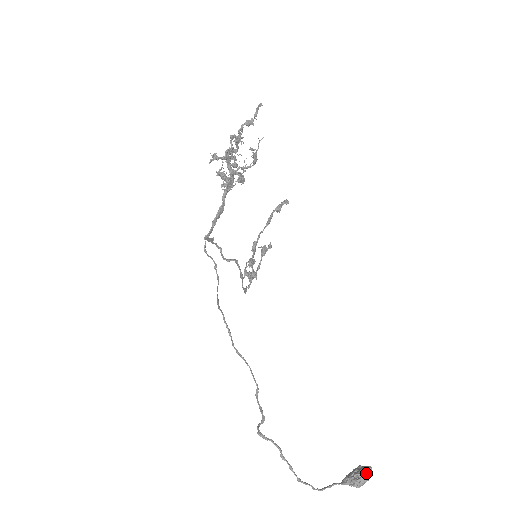
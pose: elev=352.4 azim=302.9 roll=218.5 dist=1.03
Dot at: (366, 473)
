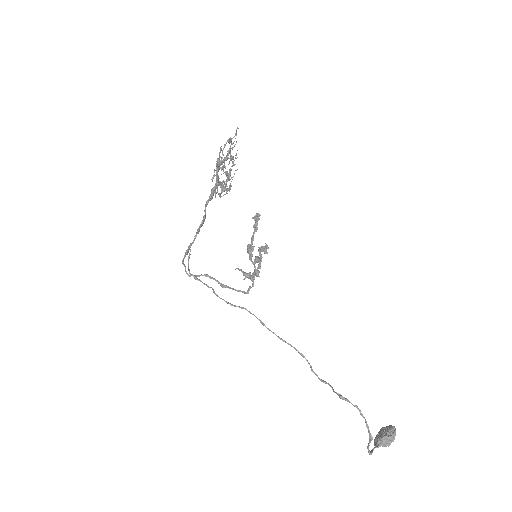
Dot at: (394, 428)
